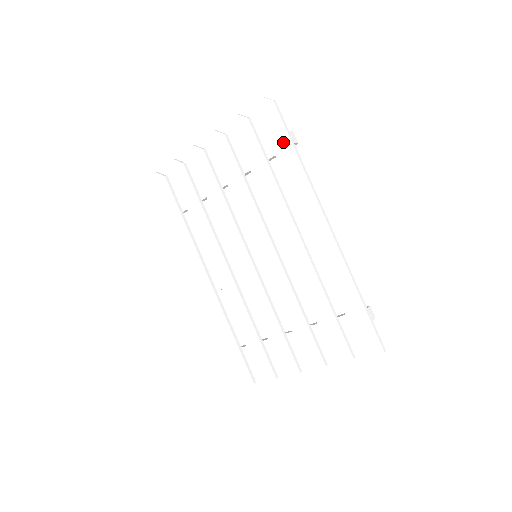
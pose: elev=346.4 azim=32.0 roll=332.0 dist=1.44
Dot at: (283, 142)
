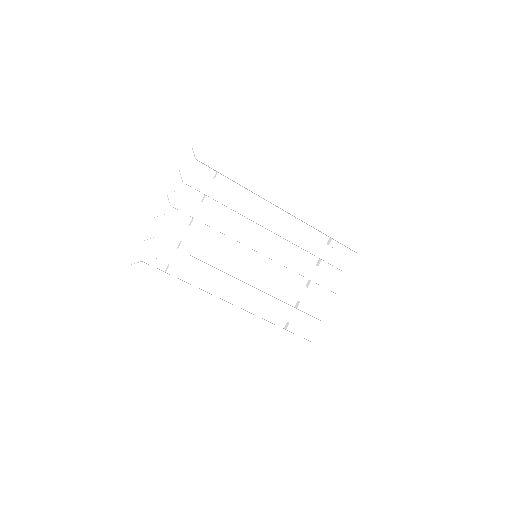
Dot at: (228, 166)
